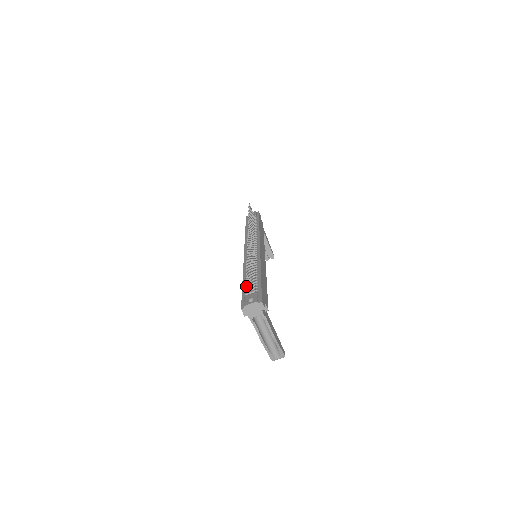
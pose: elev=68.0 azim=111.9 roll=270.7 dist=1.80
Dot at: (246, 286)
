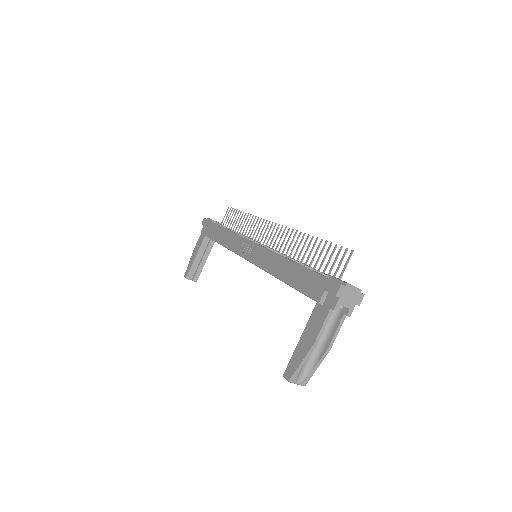
Dot at: (311, 268)
